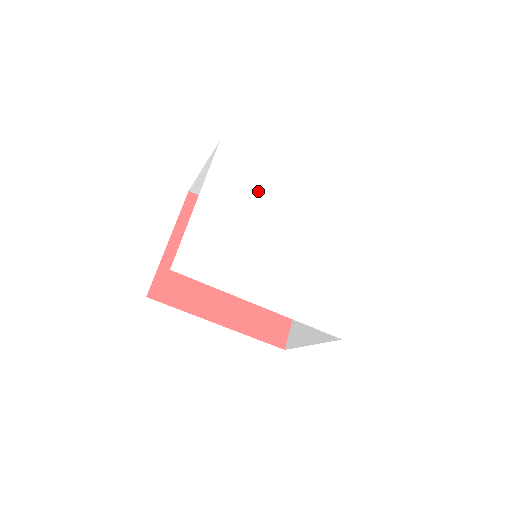
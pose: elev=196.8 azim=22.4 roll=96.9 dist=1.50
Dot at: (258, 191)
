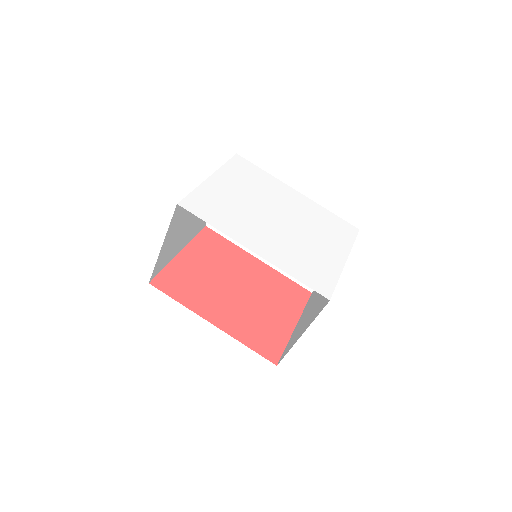
Dot at: (262, 187)
